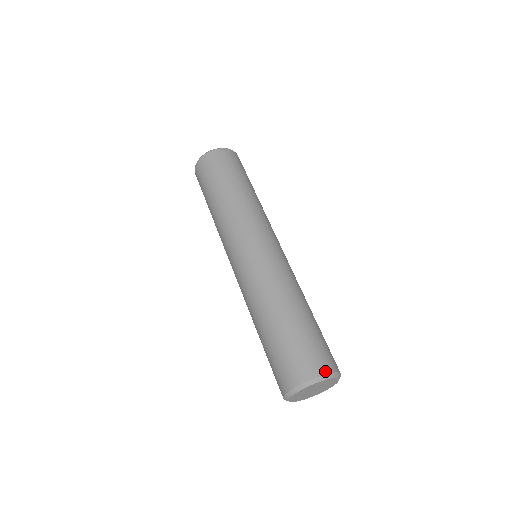
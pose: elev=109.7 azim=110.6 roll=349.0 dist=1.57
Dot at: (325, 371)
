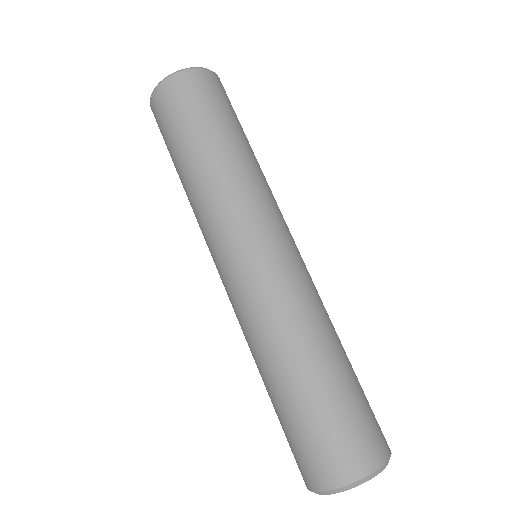
Dot at: (373, 466)
